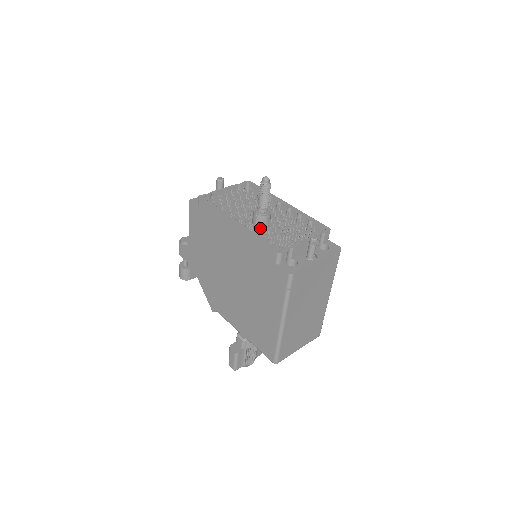
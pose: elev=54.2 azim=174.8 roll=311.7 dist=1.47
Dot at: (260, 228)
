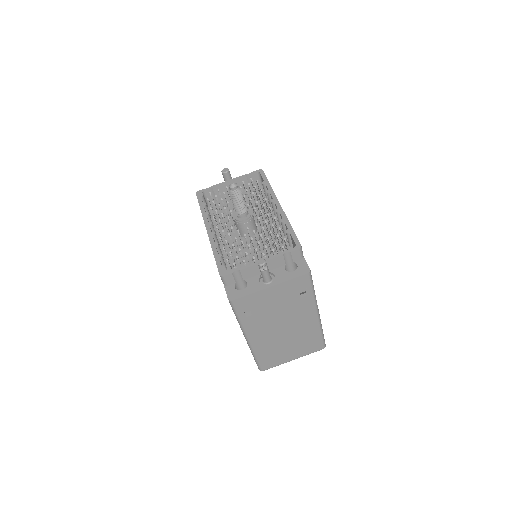
Dot at: occluded
